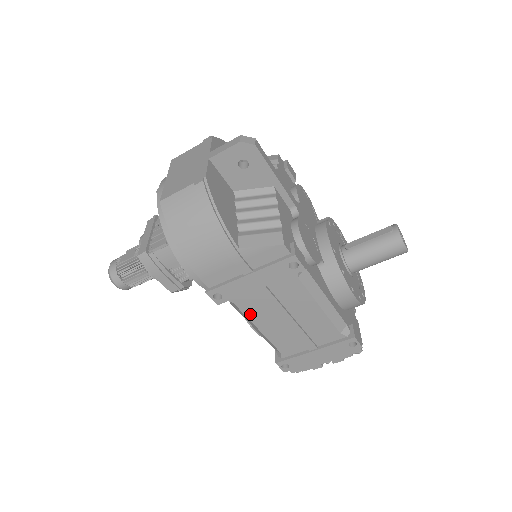
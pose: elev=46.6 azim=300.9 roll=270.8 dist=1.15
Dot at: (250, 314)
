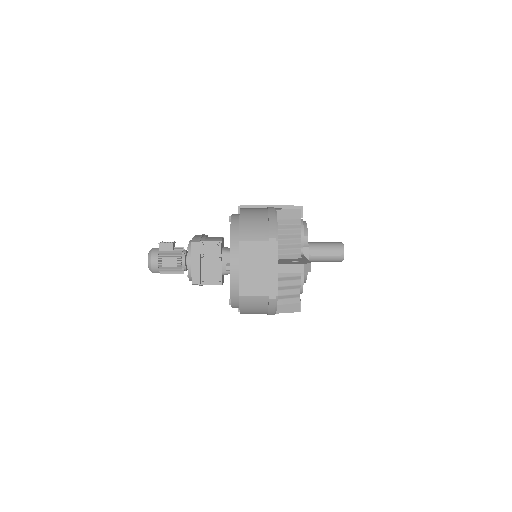
Dot at: occluded
